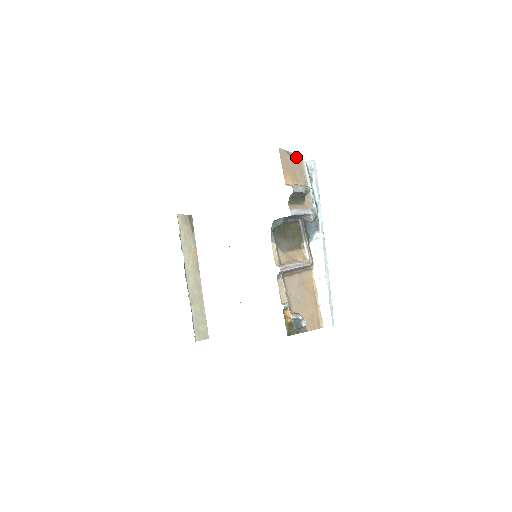
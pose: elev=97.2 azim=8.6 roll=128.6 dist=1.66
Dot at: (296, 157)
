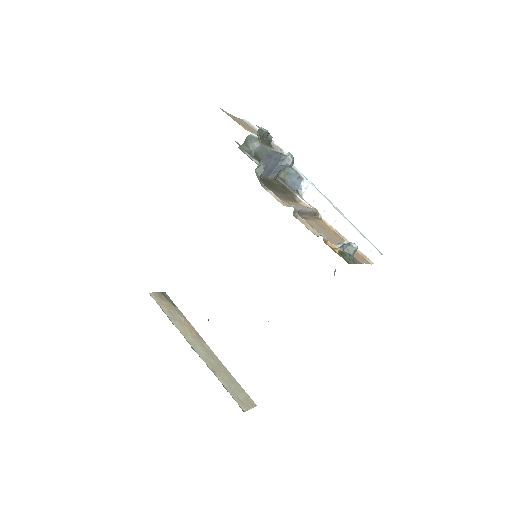
Dot at: (240, 120)
